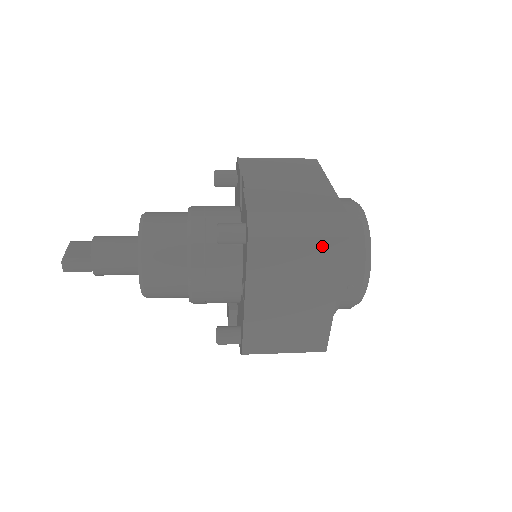
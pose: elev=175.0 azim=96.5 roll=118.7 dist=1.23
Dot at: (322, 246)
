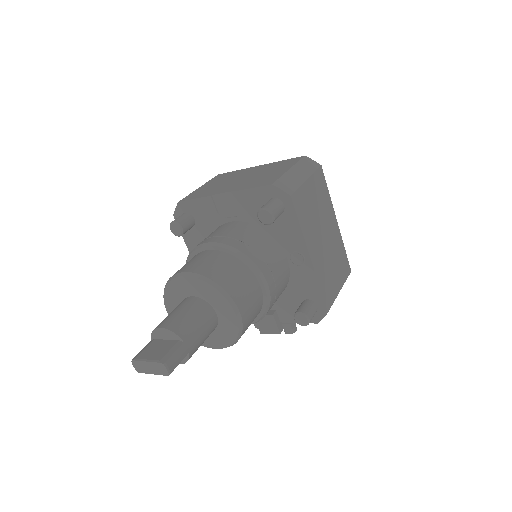
Dot at: (317, 181)
